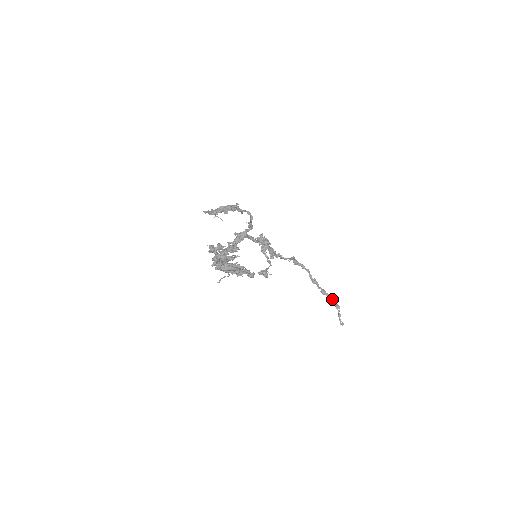
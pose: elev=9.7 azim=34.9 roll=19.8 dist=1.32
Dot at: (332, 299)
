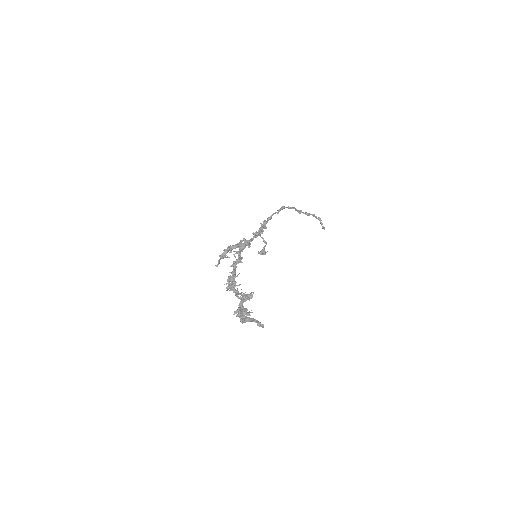
Dot at: (315, 216)
